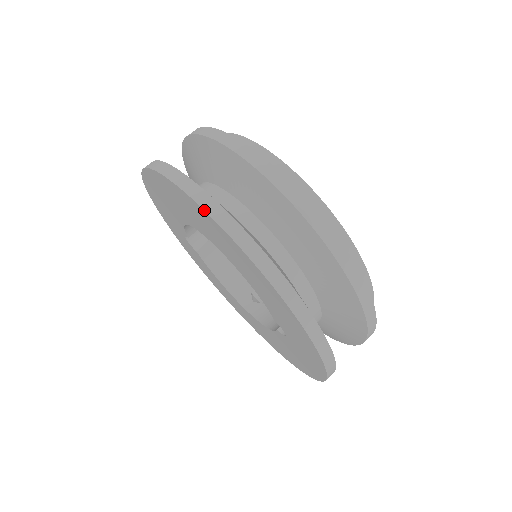
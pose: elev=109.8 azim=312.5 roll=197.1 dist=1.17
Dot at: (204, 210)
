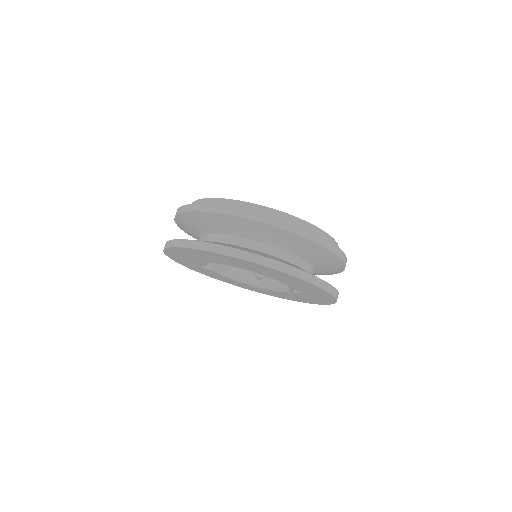
Dot at: (249, 262)
